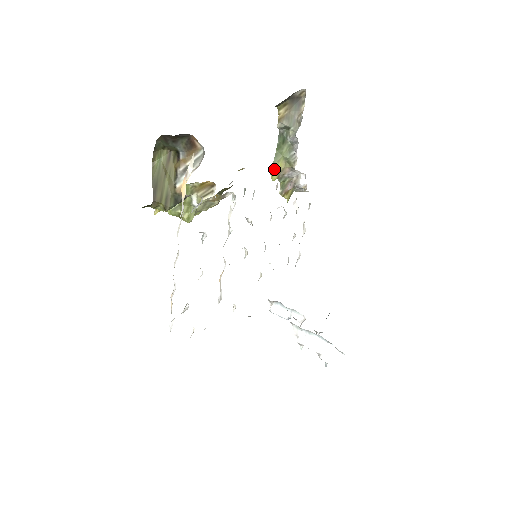
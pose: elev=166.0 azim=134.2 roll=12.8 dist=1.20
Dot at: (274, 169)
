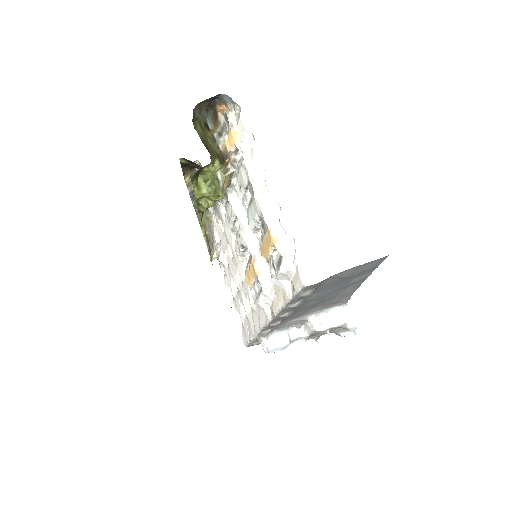
Dot at: (201, 223)
